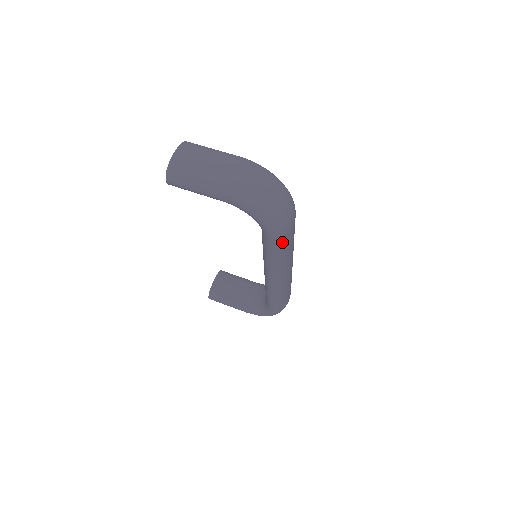
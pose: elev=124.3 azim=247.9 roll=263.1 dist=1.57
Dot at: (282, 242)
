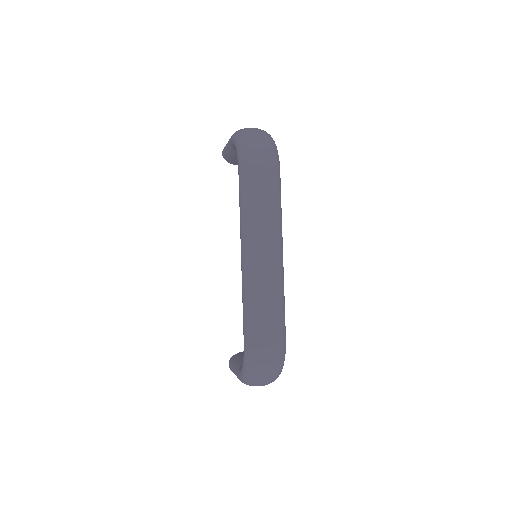
Dot at: (246, 176)
